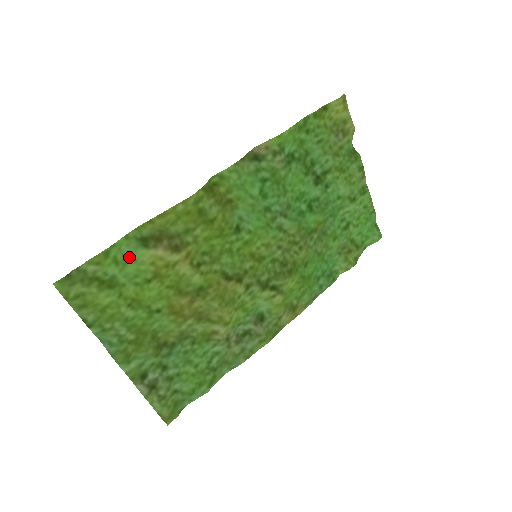
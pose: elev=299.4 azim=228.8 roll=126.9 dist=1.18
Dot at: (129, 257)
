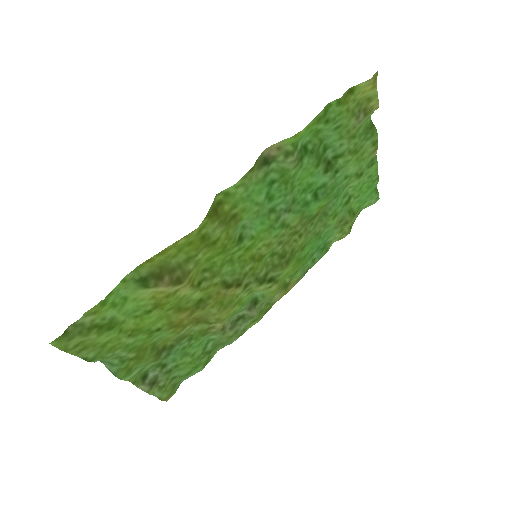
Dot at: (127, 297)
